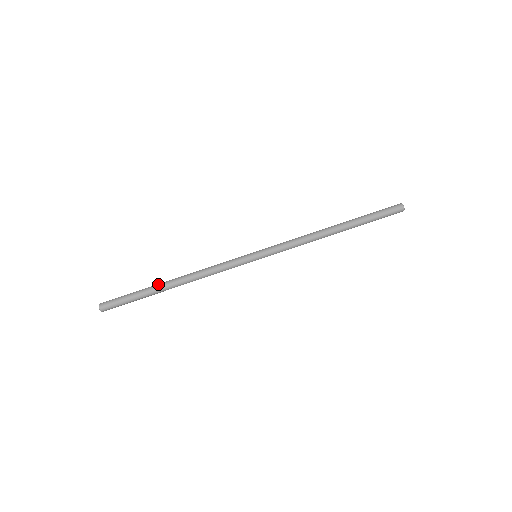
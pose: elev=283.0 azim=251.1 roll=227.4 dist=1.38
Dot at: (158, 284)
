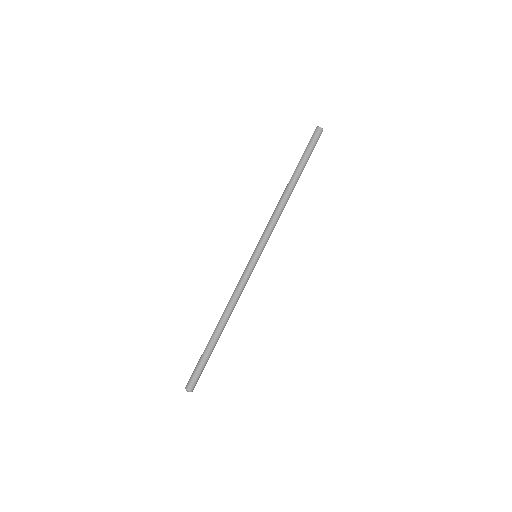
Dot at: occluded
